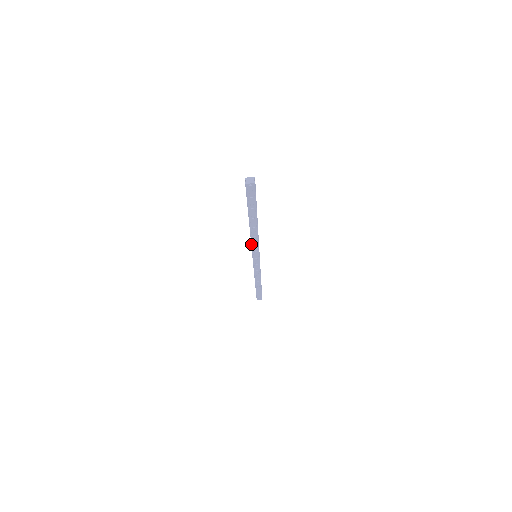
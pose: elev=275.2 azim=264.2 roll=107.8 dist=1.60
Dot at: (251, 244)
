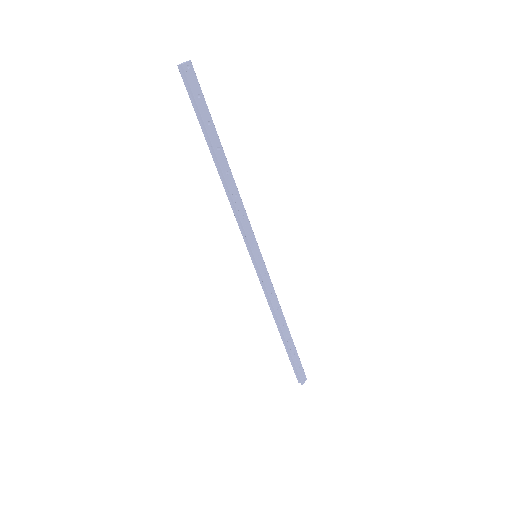
Dot at: (240, 219)
